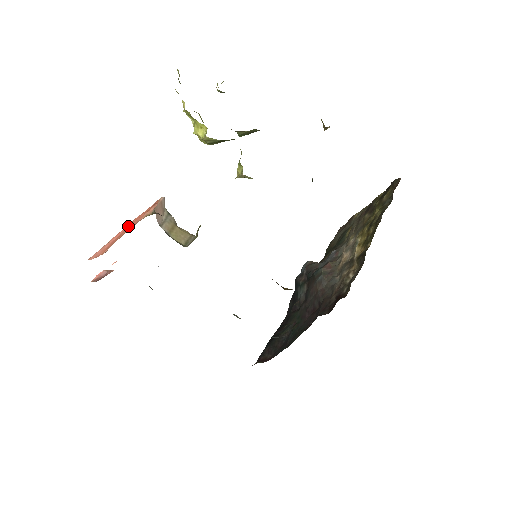
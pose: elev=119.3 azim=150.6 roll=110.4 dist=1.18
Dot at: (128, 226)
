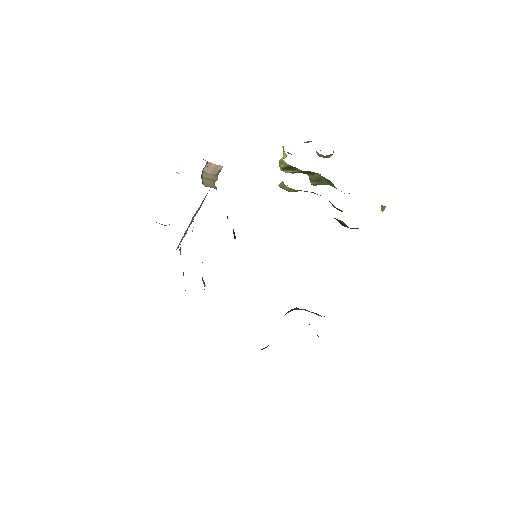
Dot at: occluded
